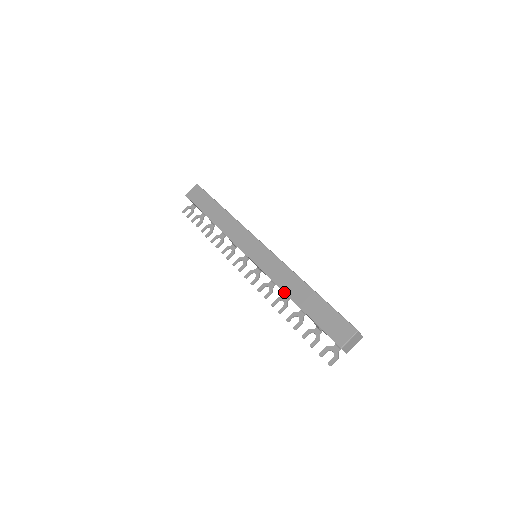
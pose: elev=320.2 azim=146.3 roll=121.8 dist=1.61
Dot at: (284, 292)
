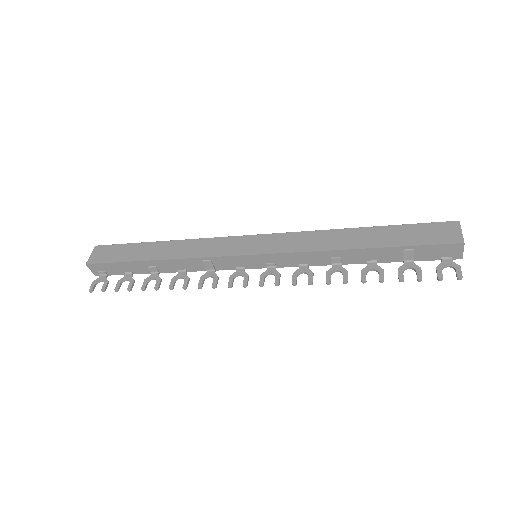
Dot at: (339, 249)
